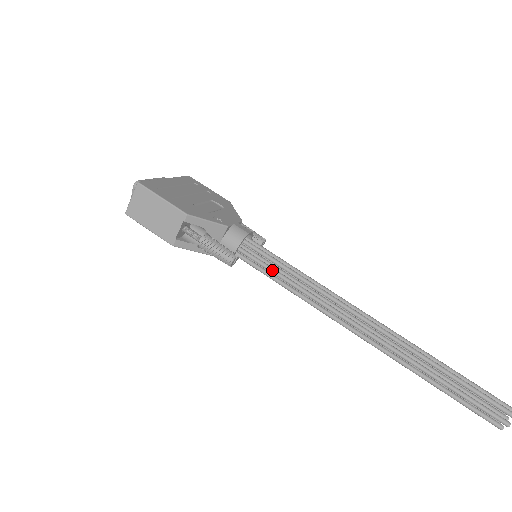
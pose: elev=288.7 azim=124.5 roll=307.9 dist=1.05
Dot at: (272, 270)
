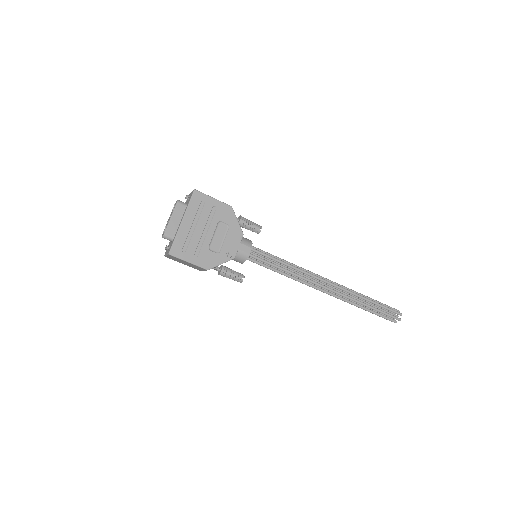
Dot at: (267, 268)
